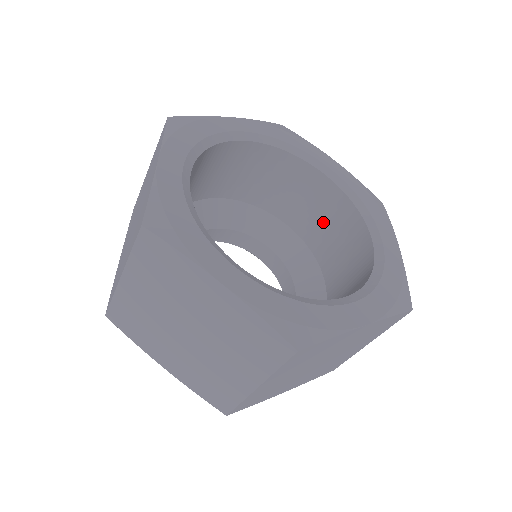
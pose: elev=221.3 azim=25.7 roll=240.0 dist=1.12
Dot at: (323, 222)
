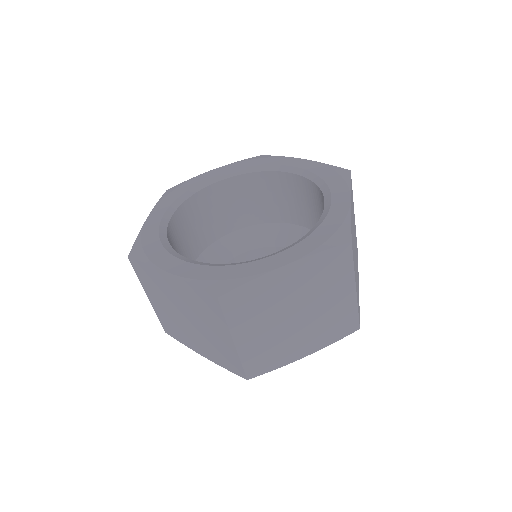
Dot at: (252, 202)
